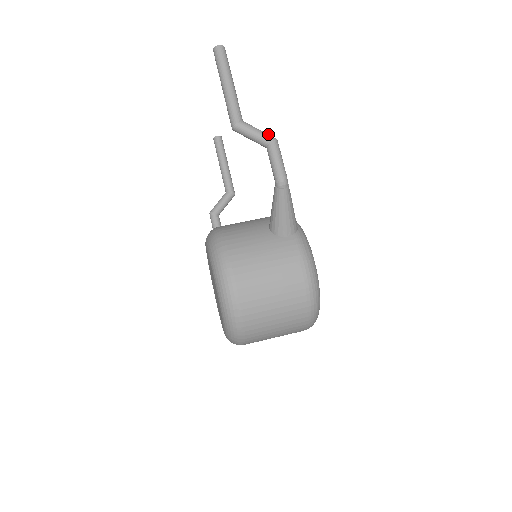
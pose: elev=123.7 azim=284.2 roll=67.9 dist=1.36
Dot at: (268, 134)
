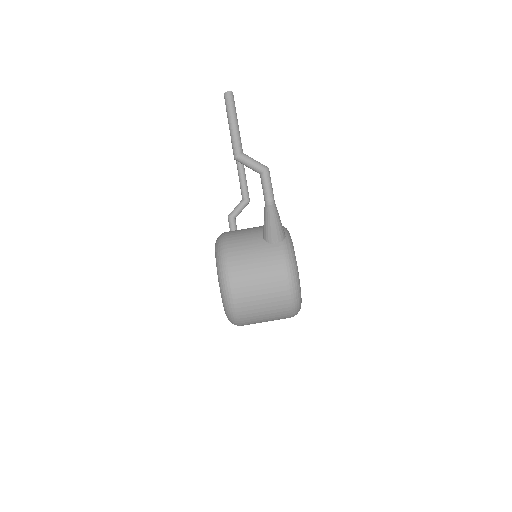
Dot at: (261, 164)
